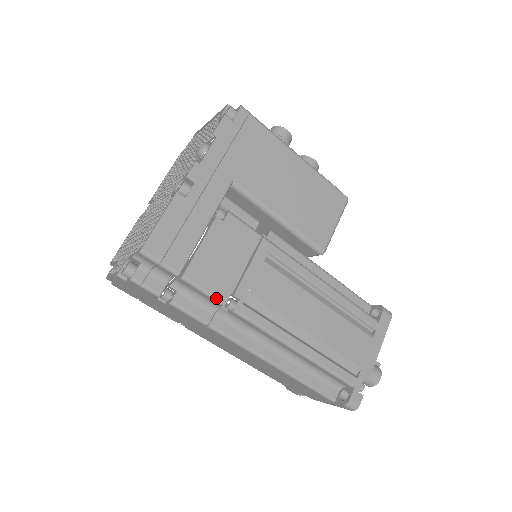
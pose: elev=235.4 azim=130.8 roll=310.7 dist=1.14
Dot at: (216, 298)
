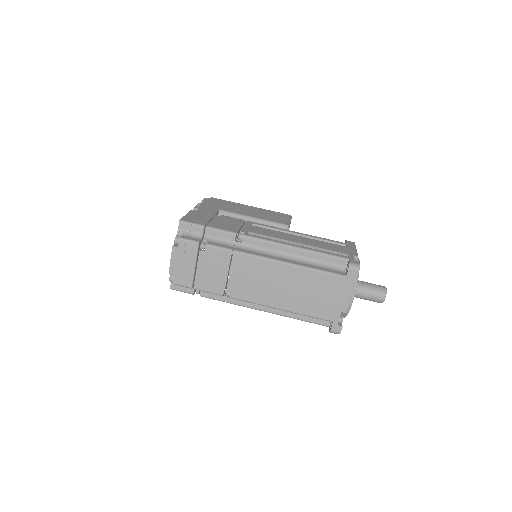
Dot at: (230, 232)
